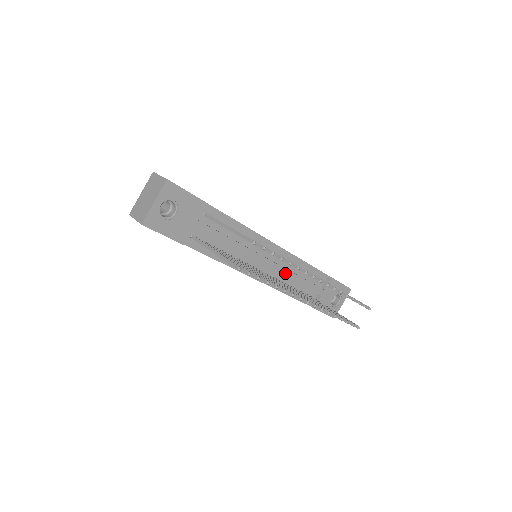
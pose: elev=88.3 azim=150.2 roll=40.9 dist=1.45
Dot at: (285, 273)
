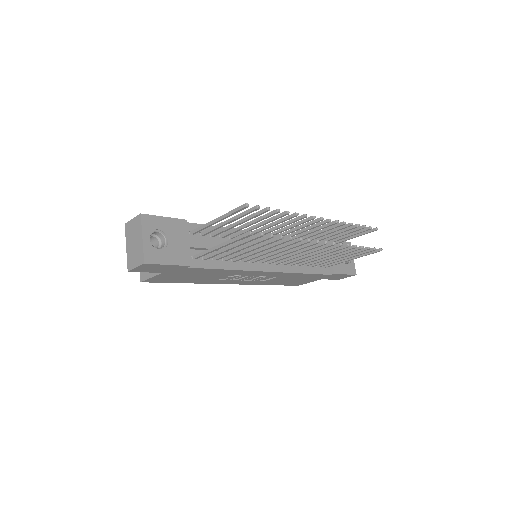
Dot at: occluded
